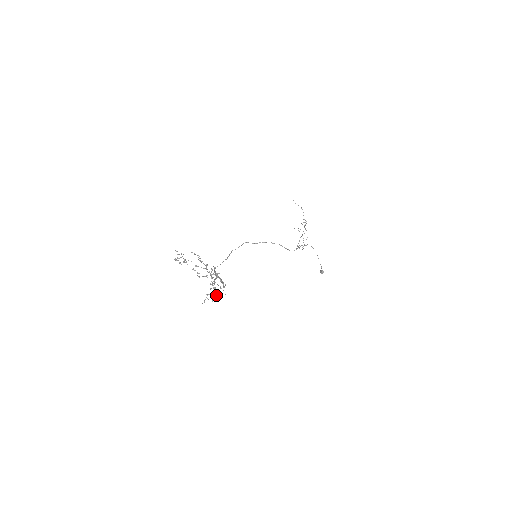
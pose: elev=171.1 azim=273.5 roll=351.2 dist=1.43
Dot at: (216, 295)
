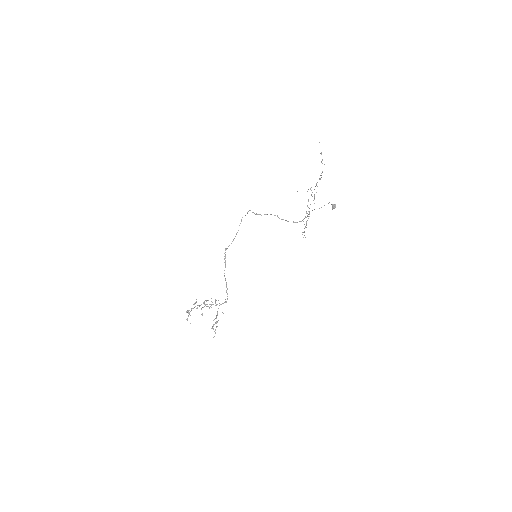
Dot at: occluded
